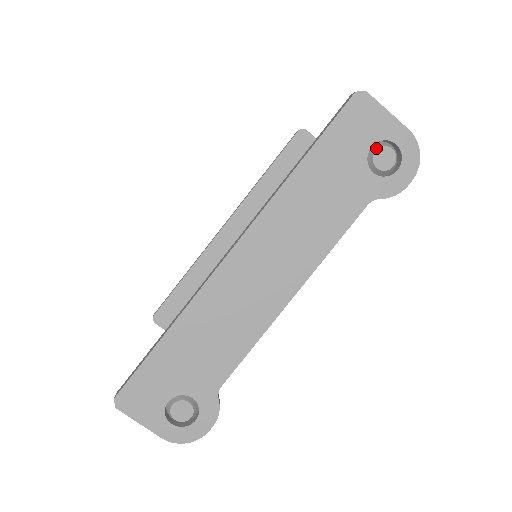
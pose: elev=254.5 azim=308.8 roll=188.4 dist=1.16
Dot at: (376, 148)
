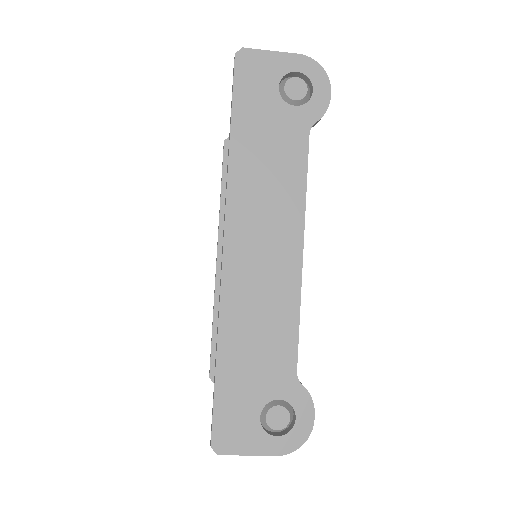
Dot at: (283, 86)
